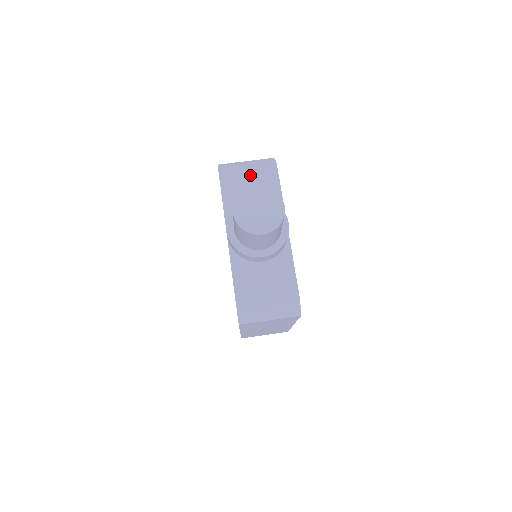
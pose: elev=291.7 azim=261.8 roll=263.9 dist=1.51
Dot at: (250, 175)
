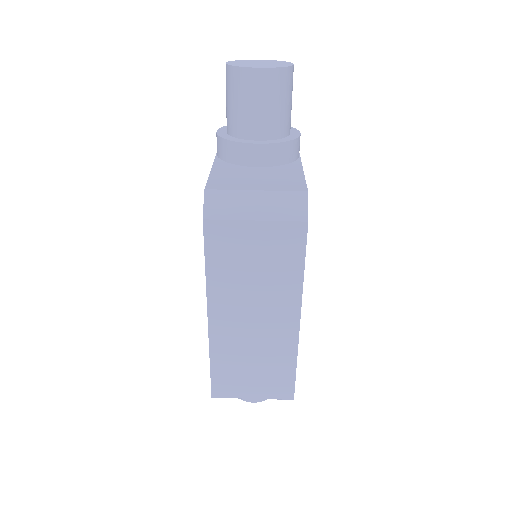
Dot at: occluded
